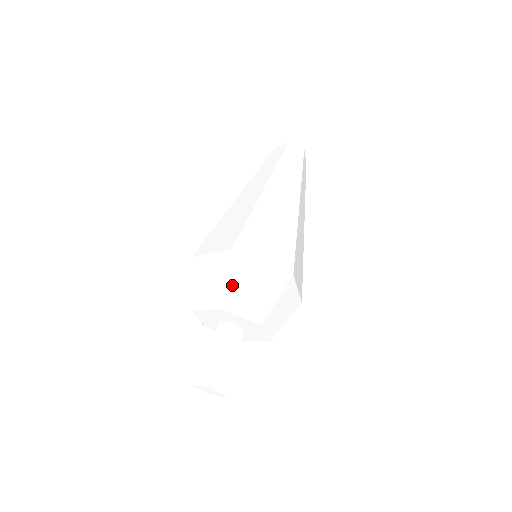
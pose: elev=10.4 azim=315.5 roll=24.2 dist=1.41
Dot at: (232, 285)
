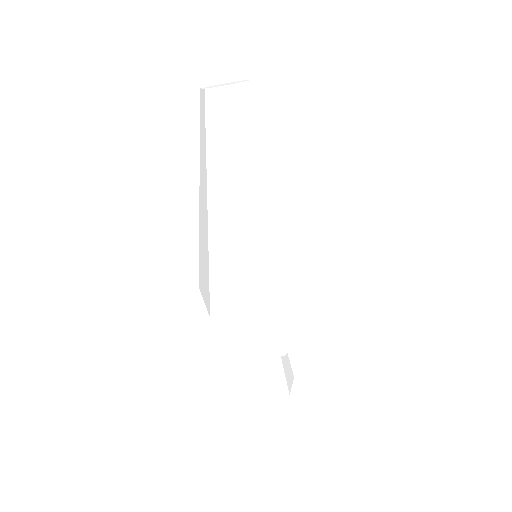
Dot at: (289, 336)
